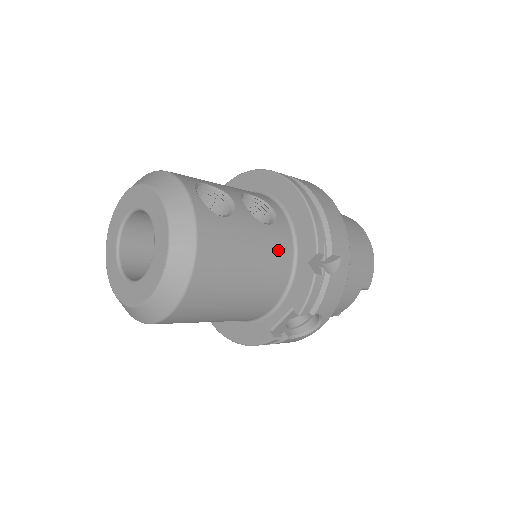
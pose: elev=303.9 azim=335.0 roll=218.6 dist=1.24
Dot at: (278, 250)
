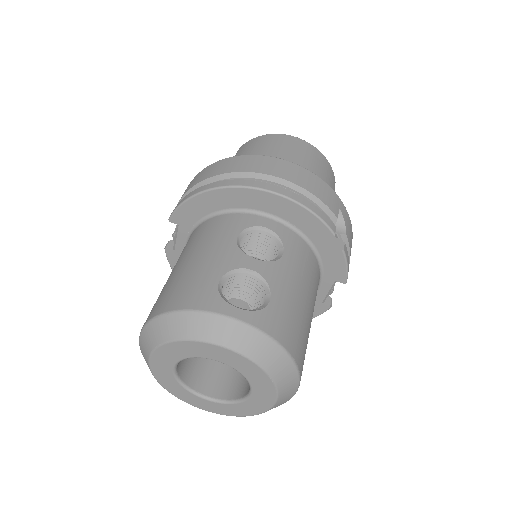
Dot at: (304, 261)
